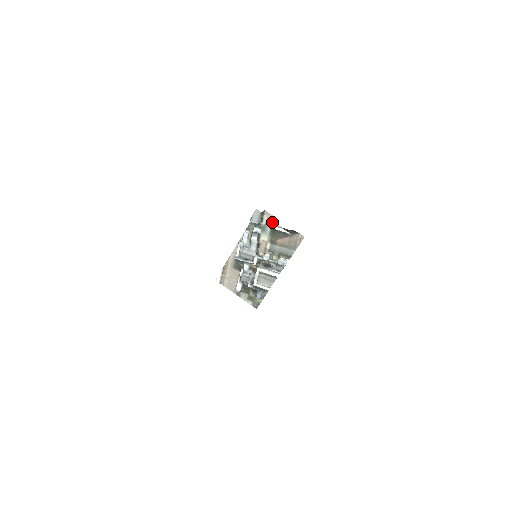
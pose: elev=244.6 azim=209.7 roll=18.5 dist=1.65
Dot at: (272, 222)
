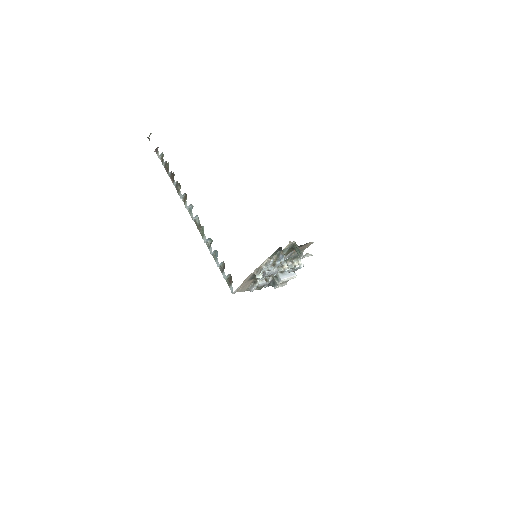
Dot at: (304, 255)
